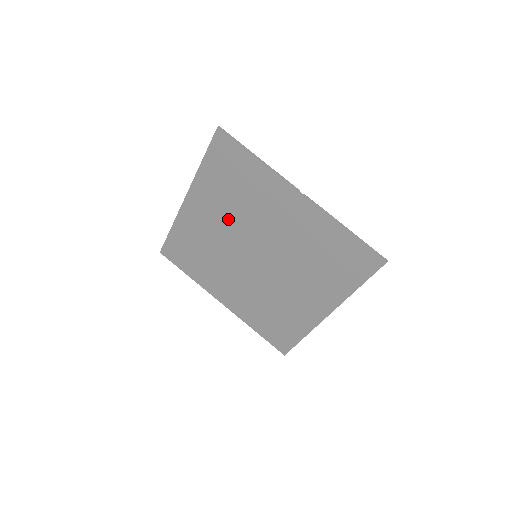
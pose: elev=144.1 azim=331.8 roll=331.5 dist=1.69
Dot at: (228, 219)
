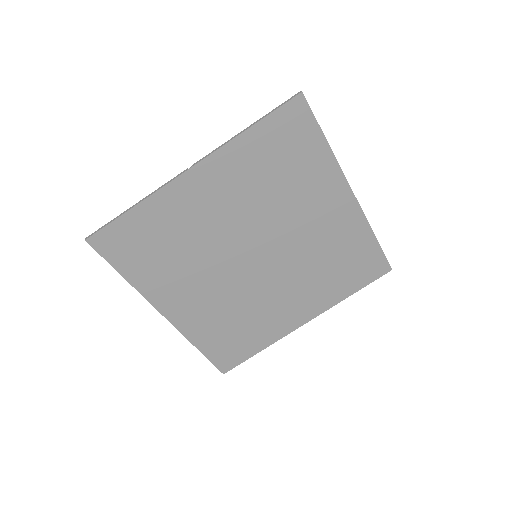
Dot at: (201, 272)
